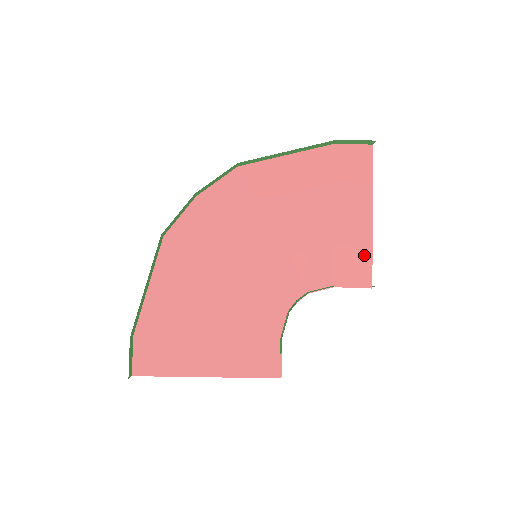
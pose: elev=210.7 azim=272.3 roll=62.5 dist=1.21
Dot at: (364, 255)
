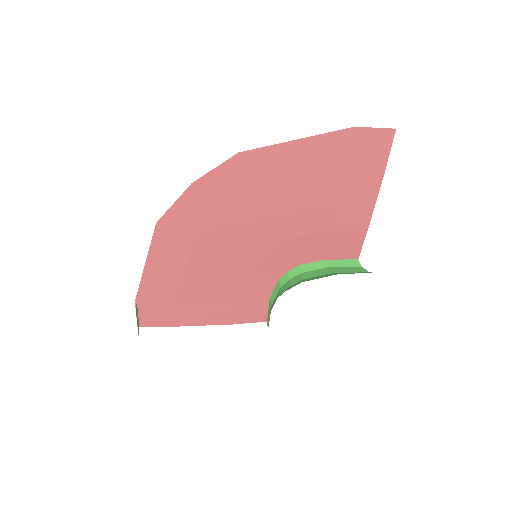
Dot at: (358, 237)
